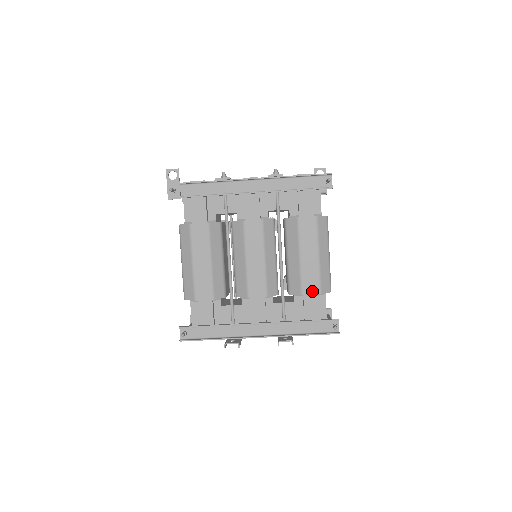
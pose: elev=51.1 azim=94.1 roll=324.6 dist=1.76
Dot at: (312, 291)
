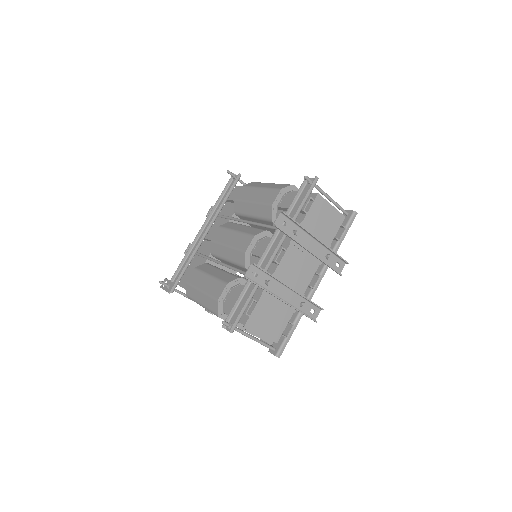
Dot at: (275, 196)
